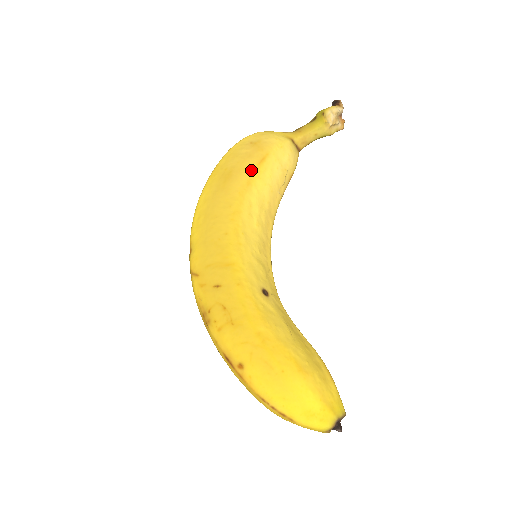
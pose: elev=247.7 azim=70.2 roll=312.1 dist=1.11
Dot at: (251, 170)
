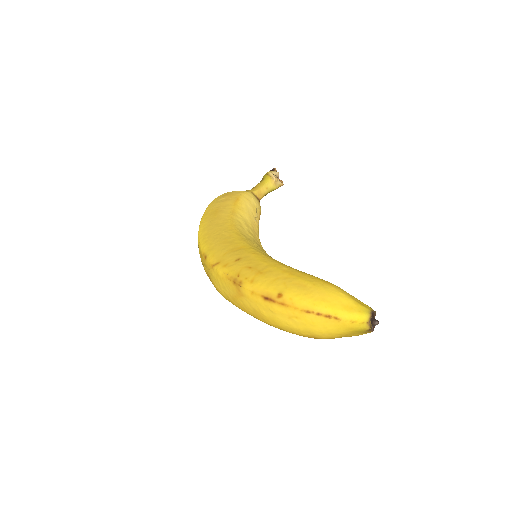
Dot at: (232, 205)
